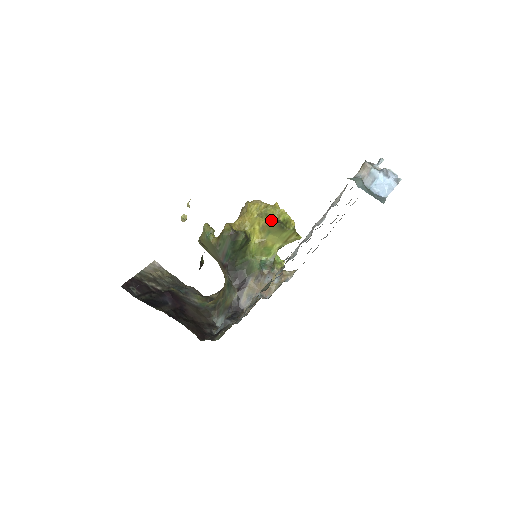
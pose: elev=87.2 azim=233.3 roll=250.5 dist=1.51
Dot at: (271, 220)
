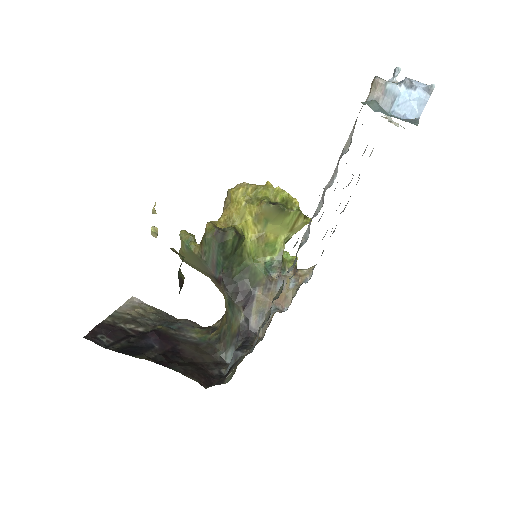
Dot at: (265, 203)
